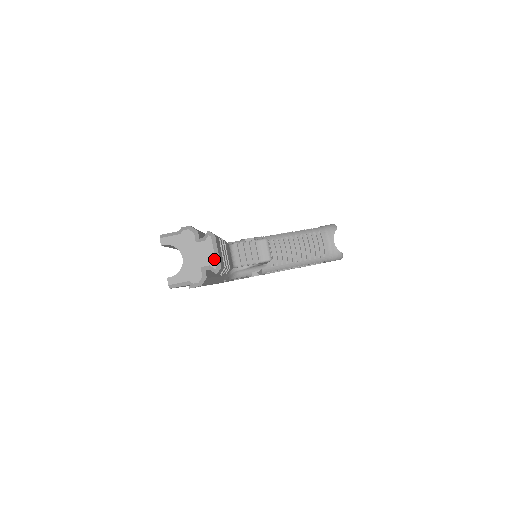
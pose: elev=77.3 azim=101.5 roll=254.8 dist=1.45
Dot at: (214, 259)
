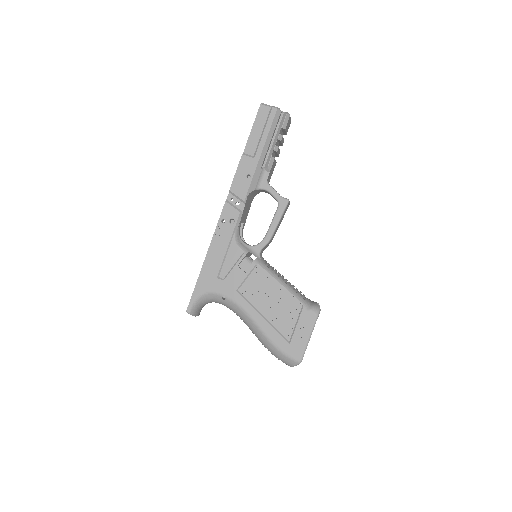
Dot at: occluded
